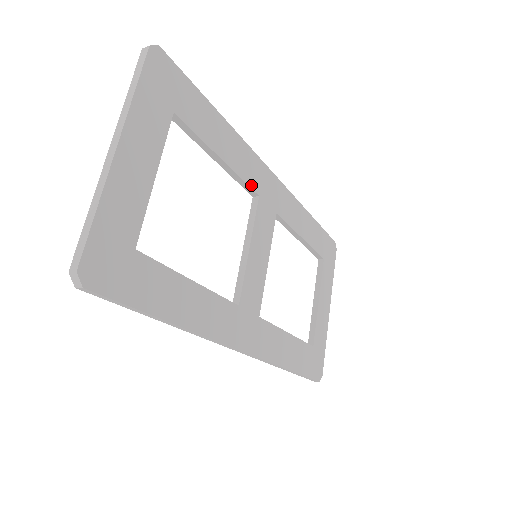
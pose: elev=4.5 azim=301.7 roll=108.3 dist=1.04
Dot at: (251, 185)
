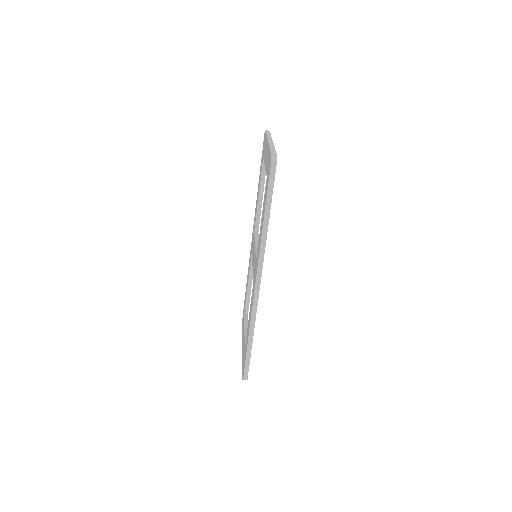
Dot at: (259, 223)
